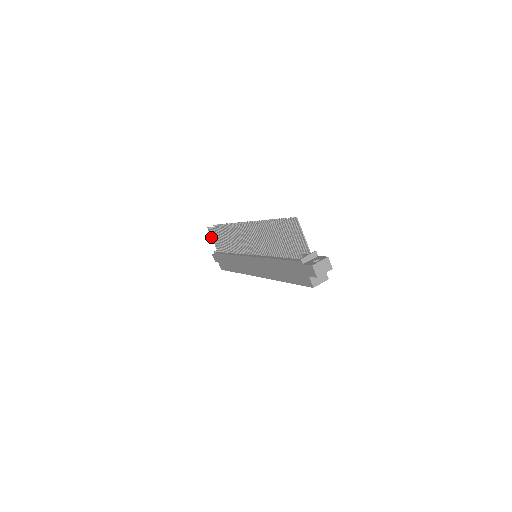
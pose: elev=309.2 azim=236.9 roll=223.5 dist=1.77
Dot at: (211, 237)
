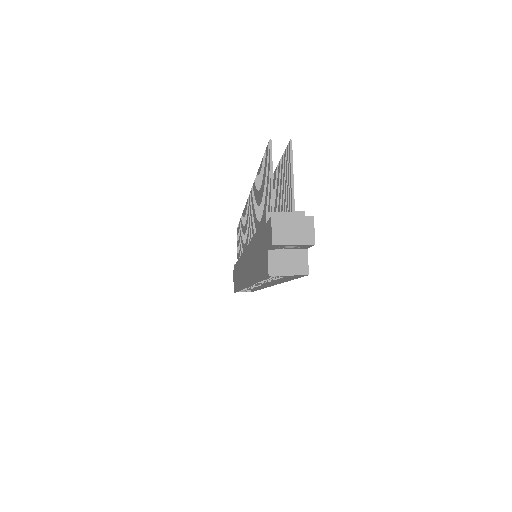
Dot at: occluded
